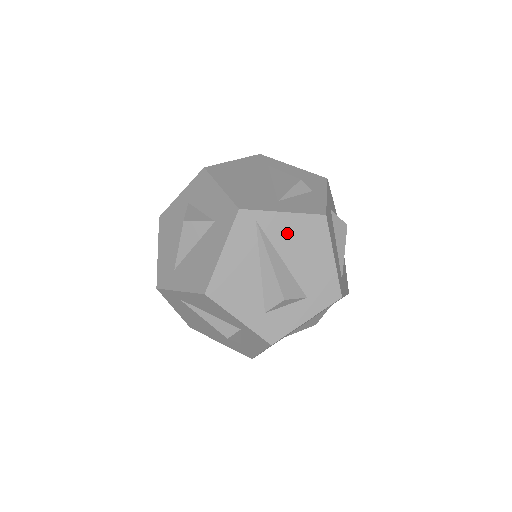
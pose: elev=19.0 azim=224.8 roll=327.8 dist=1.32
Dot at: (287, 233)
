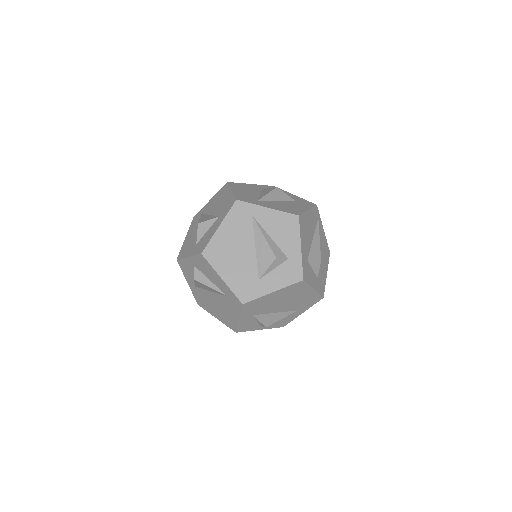
Dot at: (322, 239)
